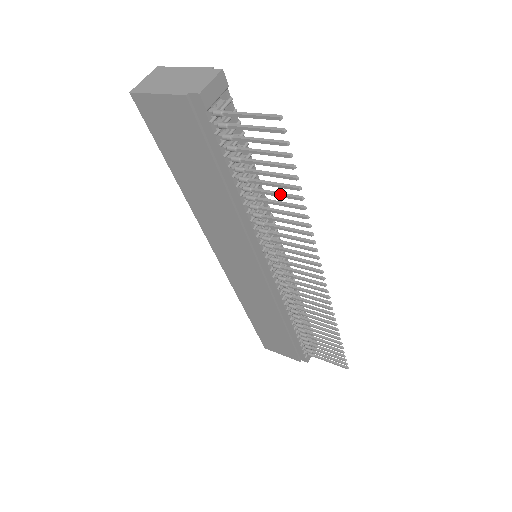
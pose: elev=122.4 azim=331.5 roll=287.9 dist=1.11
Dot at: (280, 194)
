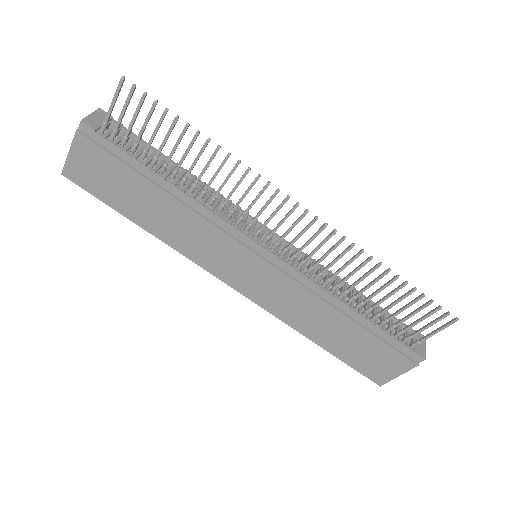
Dot at: (187, 148)
